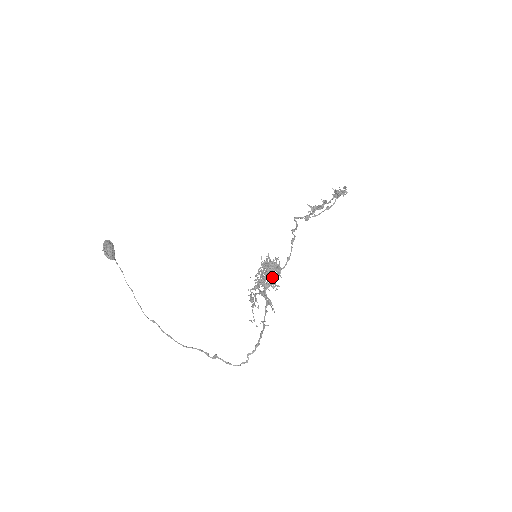
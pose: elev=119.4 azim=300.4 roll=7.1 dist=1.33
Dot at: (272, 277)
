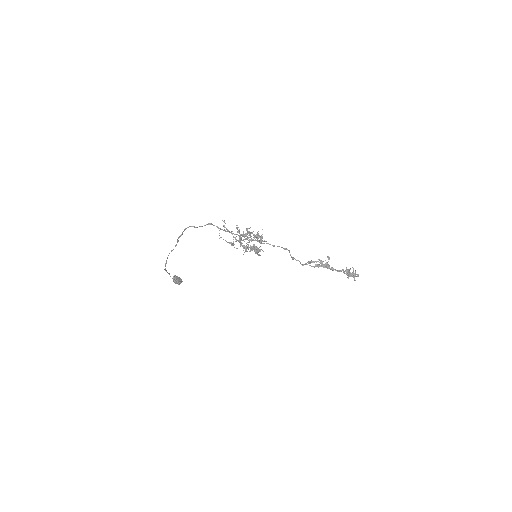
Dot at: (252, 232)
